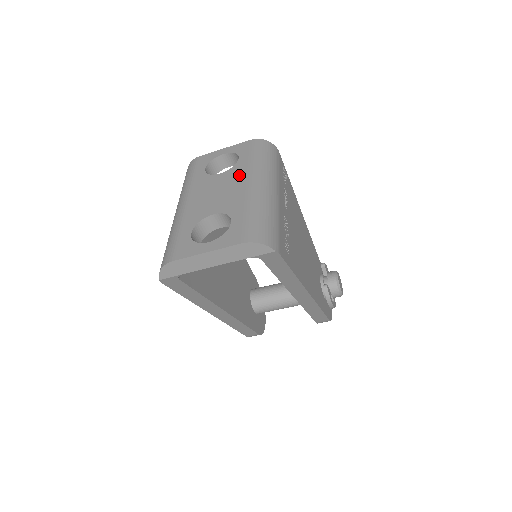
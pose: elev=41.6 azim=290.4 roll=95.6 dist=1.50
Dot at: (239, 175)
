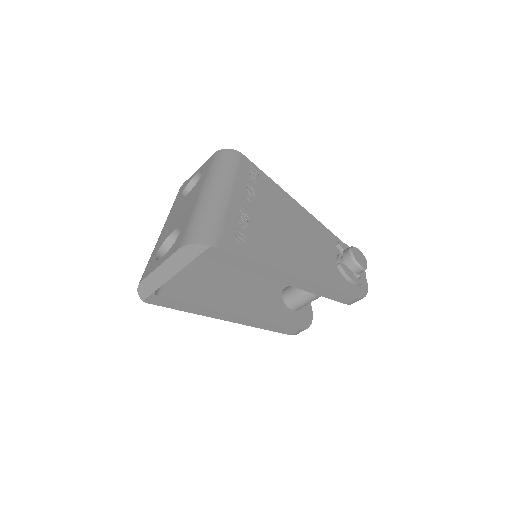
Dot at: (197, 189)
